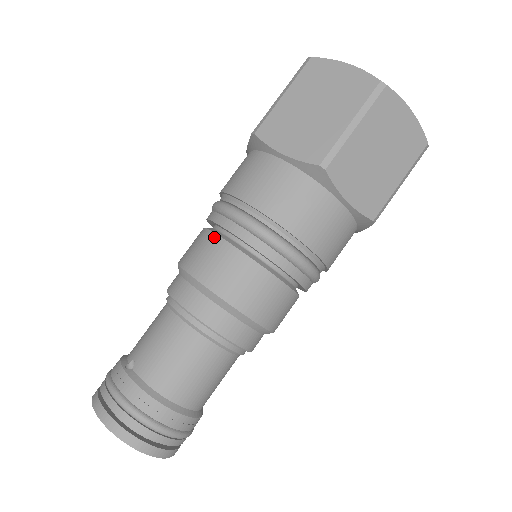
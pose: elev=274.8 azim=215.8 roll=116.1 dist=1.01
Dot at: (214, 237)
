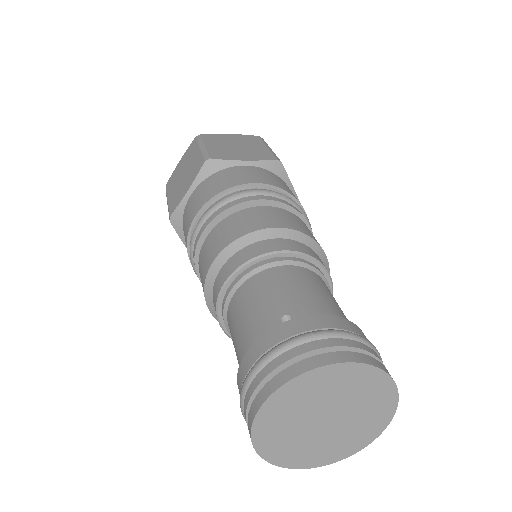
Dot at: (248, 209)
